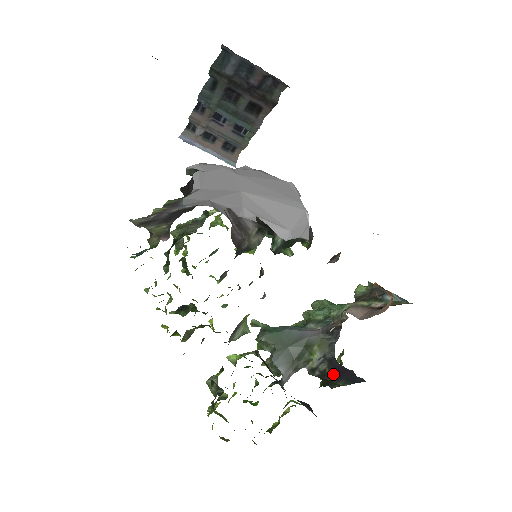
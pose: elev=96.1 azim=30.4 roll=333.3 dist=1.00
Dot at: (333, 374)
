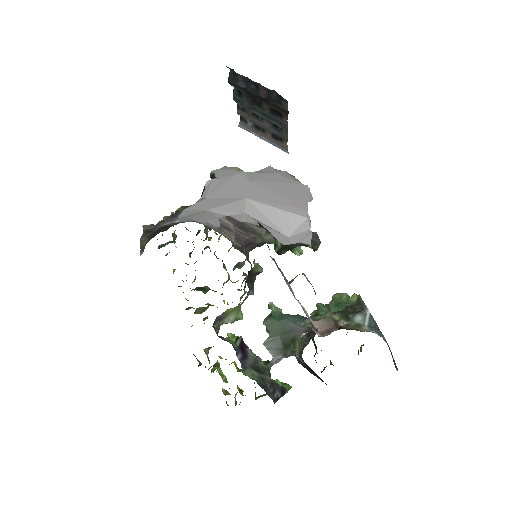
Dot at: (310, 369)
